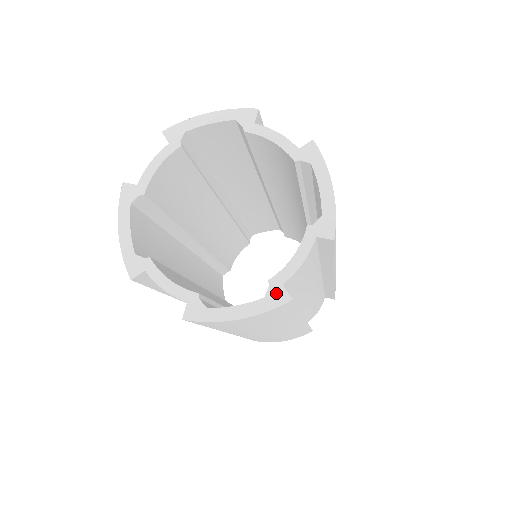
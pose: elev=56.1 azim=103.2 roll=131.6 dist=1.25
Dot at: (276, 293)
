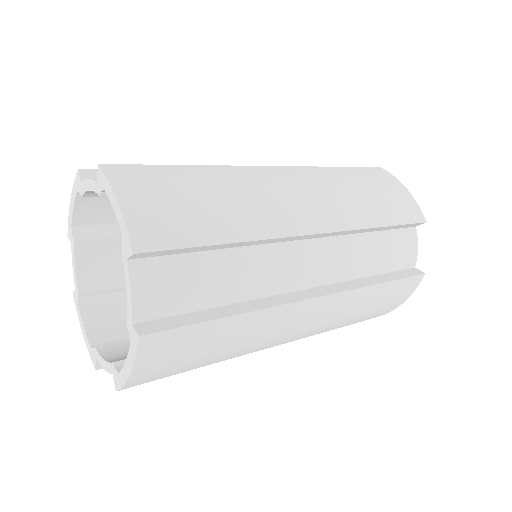
Dot at: (132, 336)
